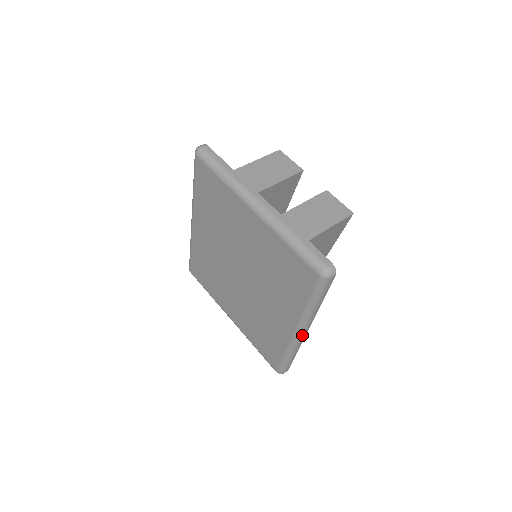
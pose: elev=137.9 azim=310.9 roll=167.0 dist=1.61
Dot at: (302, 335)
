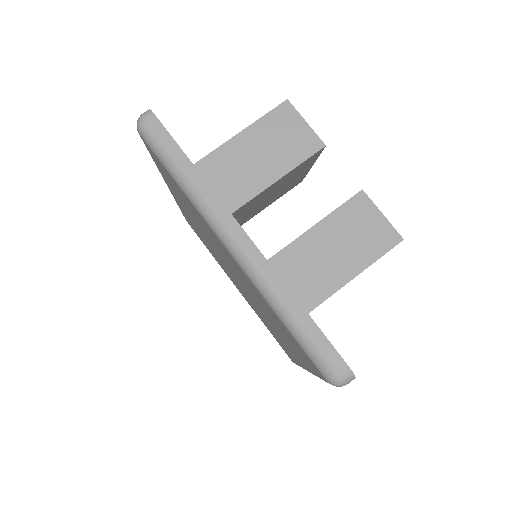
Dot at: occluded
